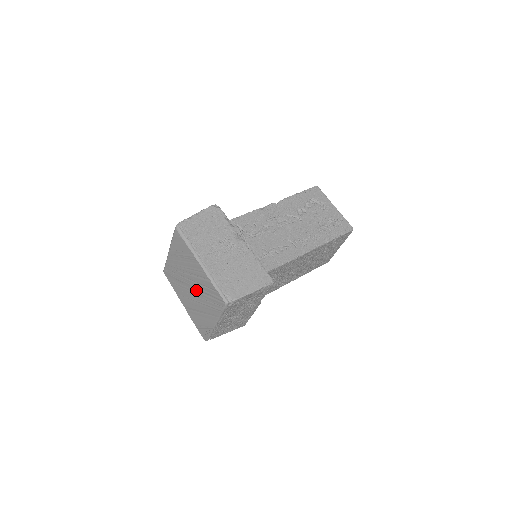
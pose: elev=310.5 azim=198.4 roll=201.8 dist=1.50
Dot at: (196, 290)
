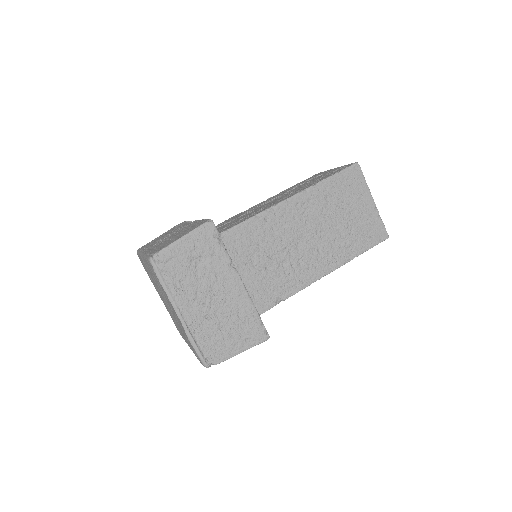
Dot at: (166, 300)
